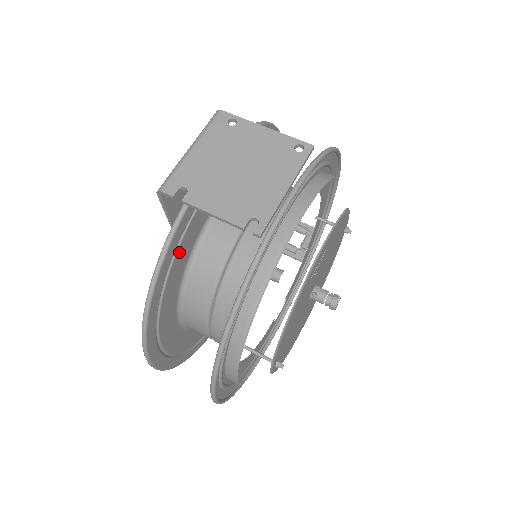
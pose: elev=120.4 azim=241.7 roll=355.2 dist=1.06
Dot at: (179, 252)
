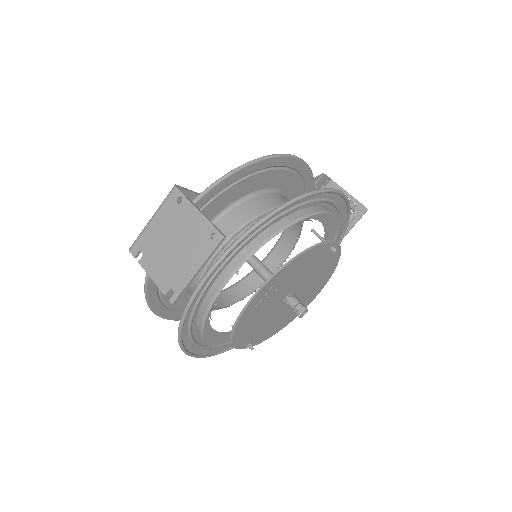
Dot at: occluded
